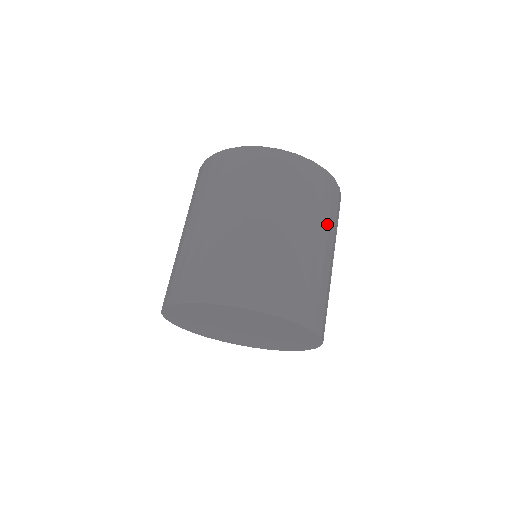
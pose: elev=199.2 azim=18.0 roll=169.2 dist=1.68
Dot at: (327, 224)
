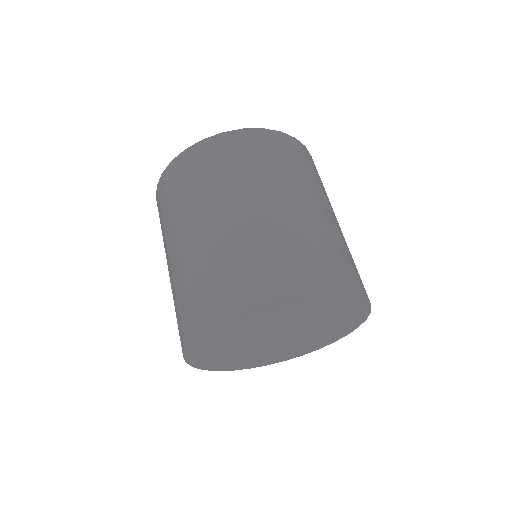
Dot at: (322, 190)
